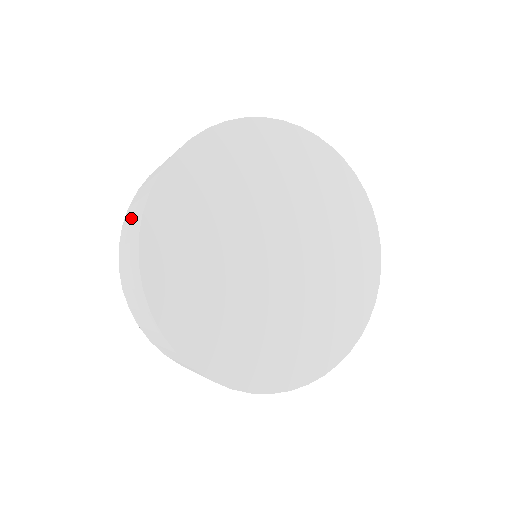
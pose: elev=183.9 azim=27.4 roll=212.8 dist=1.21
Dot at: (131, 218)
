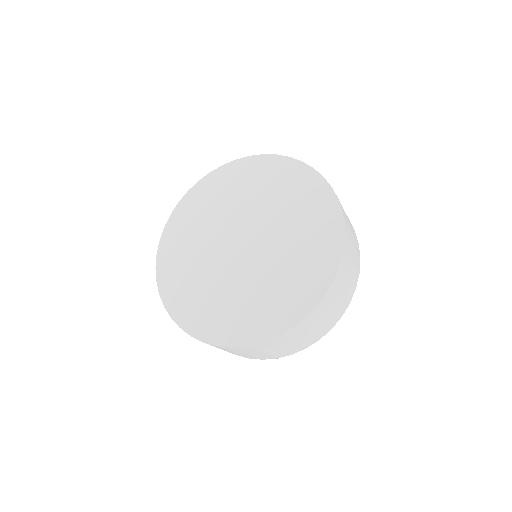
Dot at: occluded
